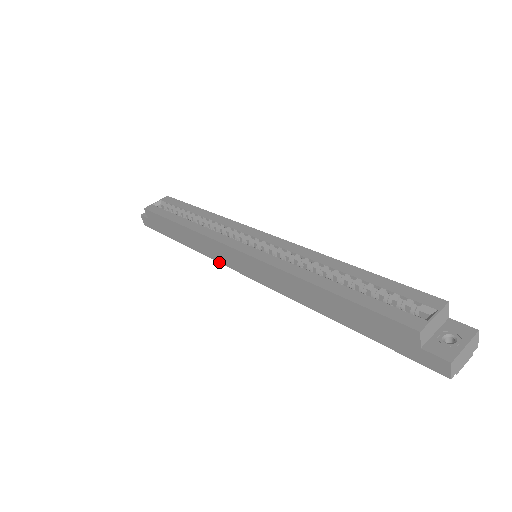
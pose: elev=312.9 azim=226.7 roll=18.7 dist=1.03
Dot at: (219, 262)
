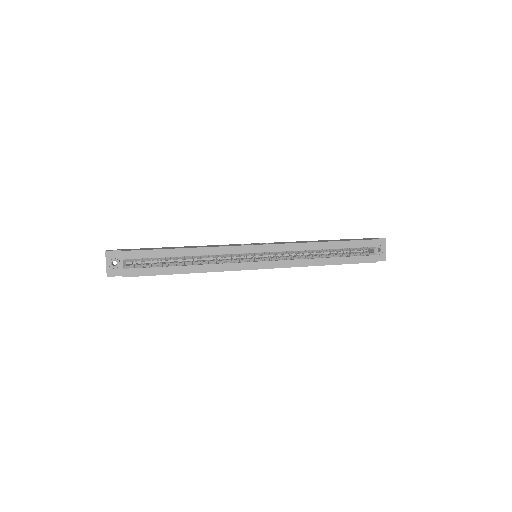
Dot at: occluded
